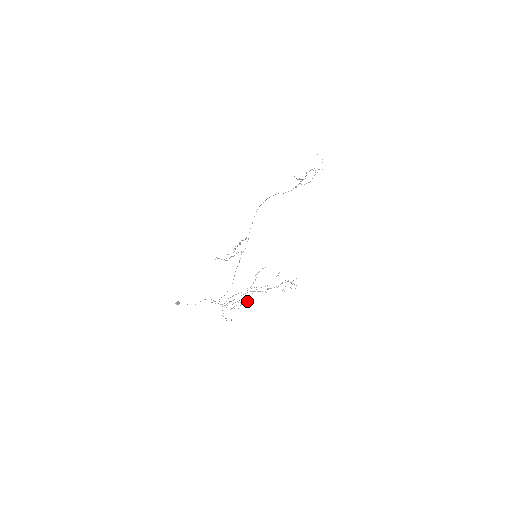
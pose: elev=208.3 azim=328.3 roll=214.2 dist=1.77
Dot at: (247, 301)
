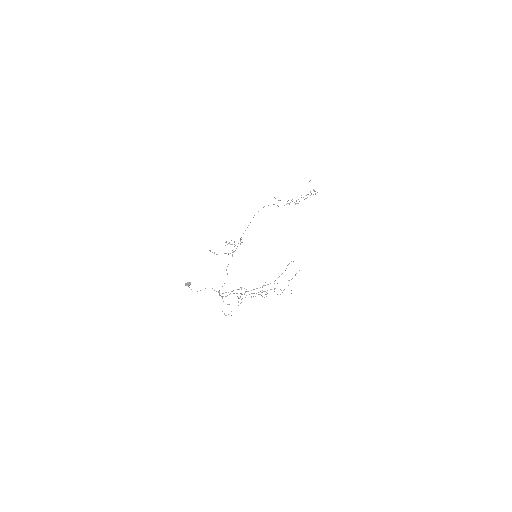
Dot at: occluded
